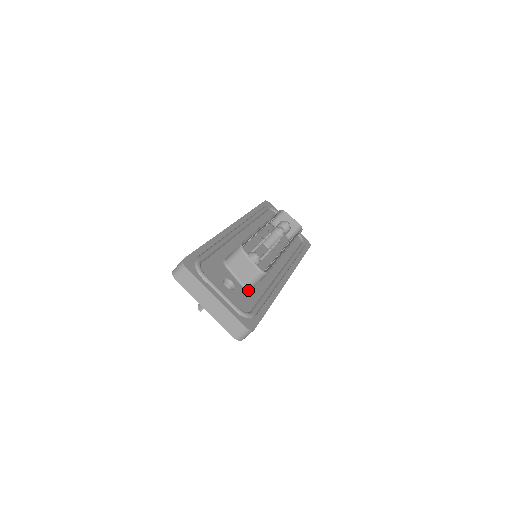
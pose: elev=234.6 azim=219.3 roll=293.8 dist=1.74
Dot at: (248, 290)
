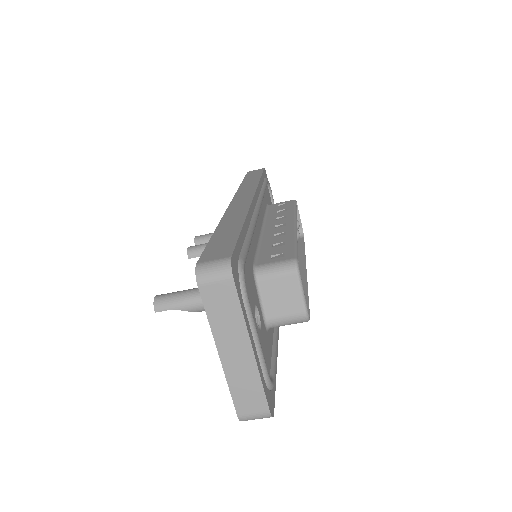
Dot at: (267, 329)
